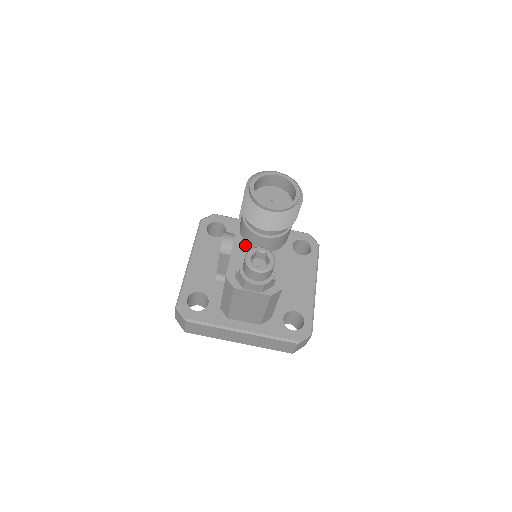
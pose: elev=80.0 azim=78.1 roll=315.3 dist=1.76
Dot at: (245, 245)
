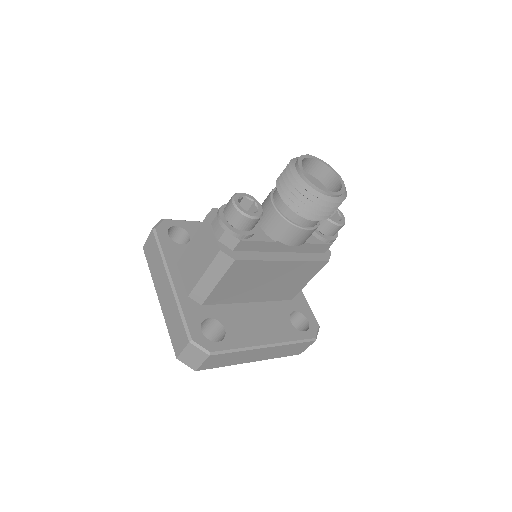
Dot at: occluded
